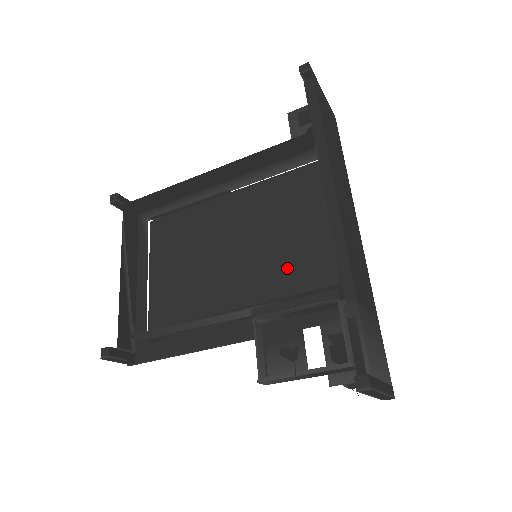
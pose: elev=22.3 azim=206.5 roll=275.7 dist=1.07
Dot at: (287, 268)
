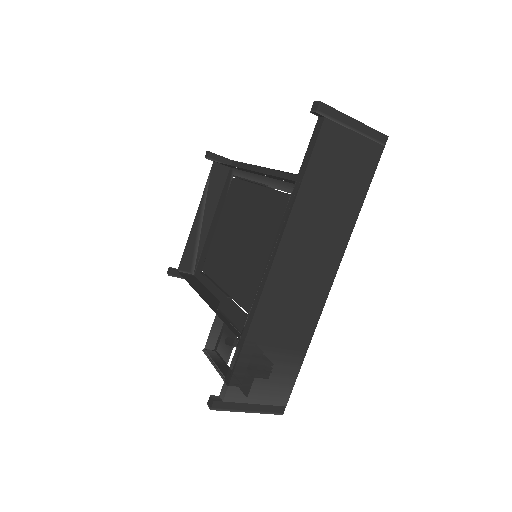
Dot at: (256, 283)
